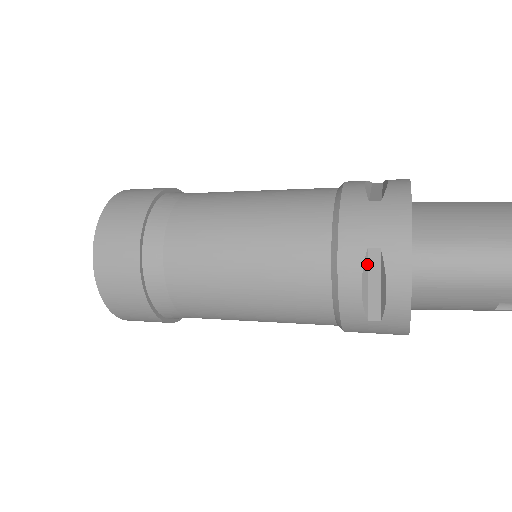
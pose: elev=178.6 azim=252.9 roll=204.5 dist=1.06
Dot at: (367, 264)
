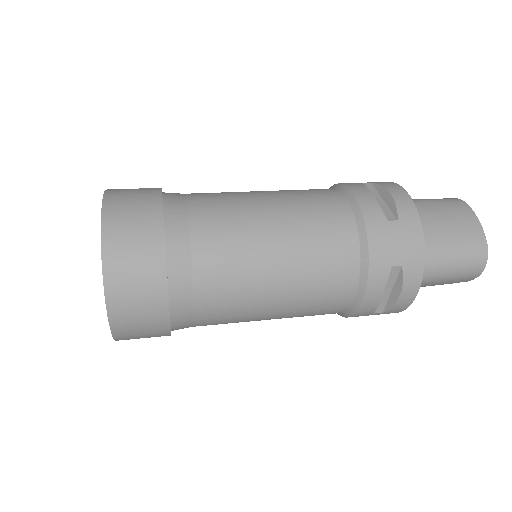
Dot at: (388, 277)
